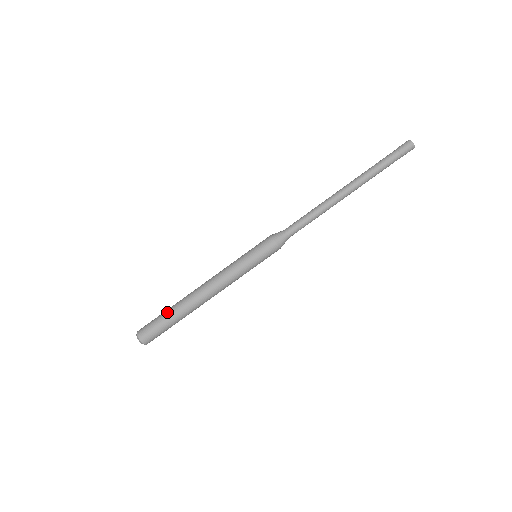
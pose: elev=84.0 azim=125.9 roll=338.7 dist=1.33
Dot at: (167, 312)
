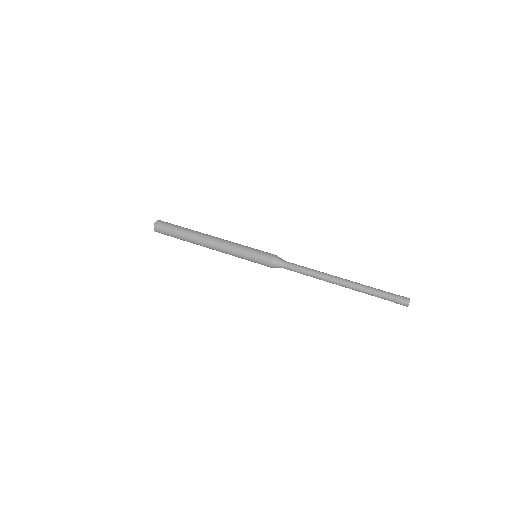
Dot at: occluded
